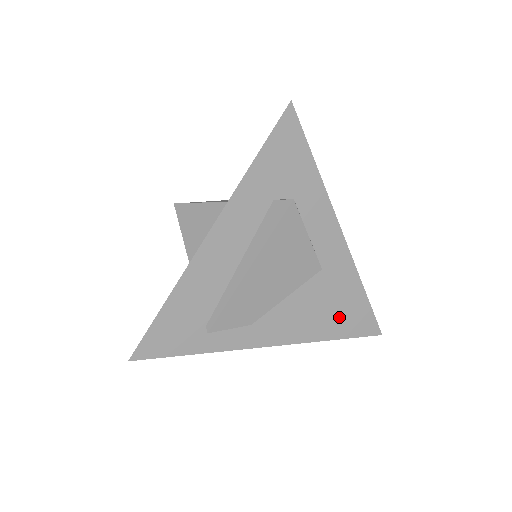
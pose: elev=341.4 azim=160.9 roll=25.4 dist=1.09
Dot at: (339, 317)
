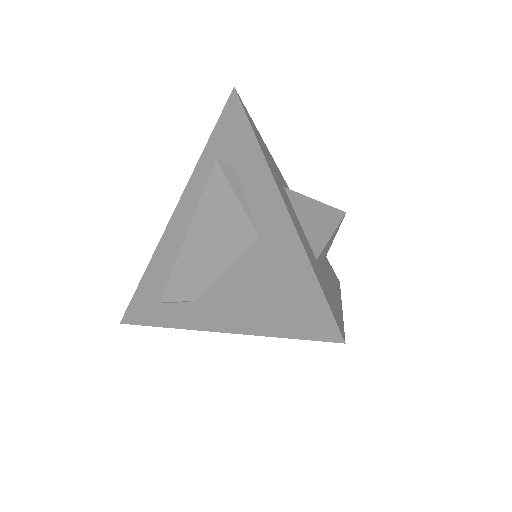
Dot at: (280, 303)
